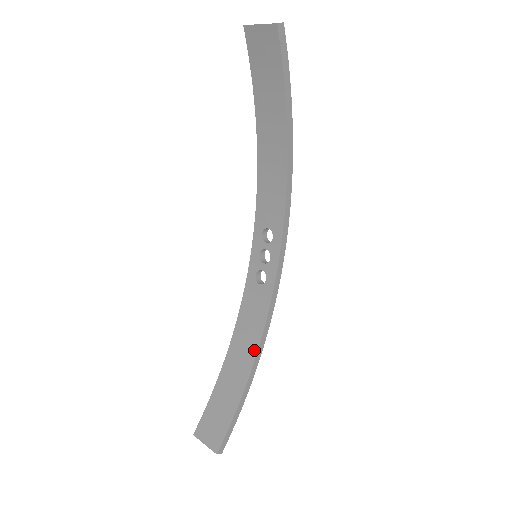
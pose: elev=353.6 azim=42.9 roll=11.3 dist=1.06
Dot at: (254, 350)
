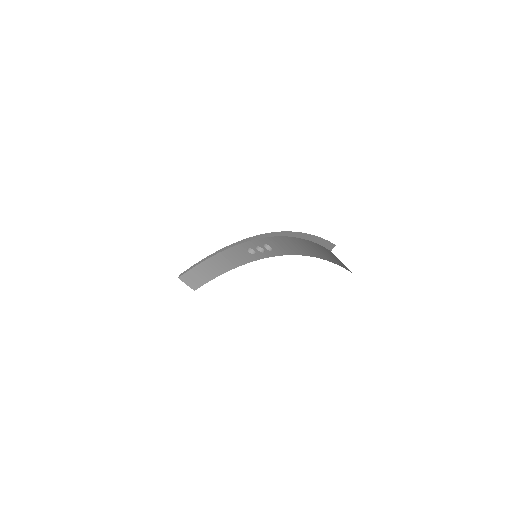
Dot at: (232, 267)
